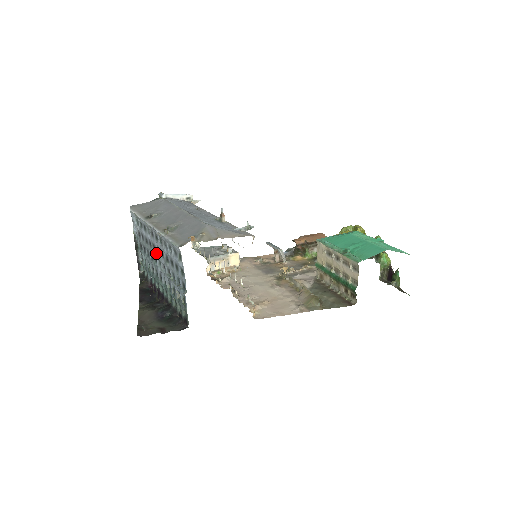
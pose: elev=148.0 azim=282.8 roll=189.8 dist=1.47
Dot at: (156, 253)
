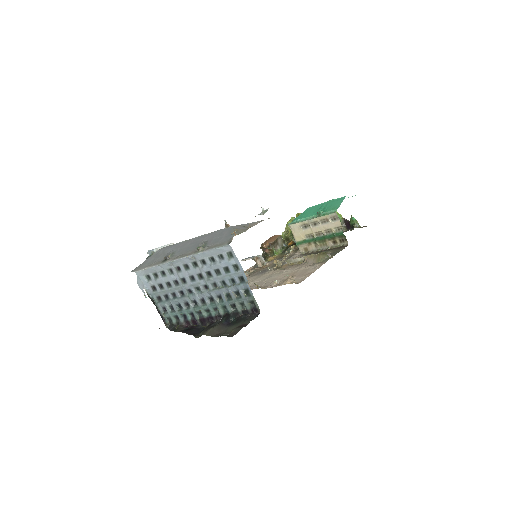
Dot at: (189, 283)
